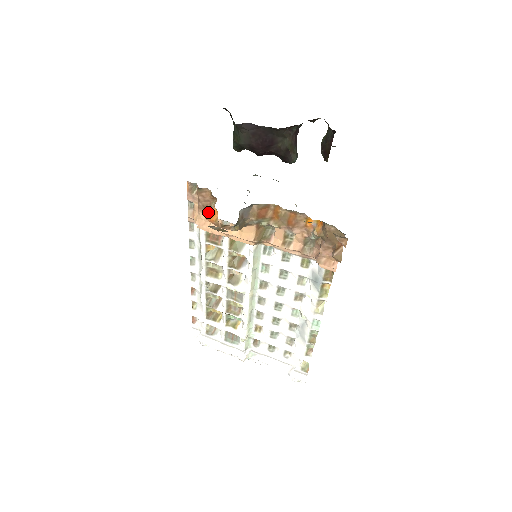
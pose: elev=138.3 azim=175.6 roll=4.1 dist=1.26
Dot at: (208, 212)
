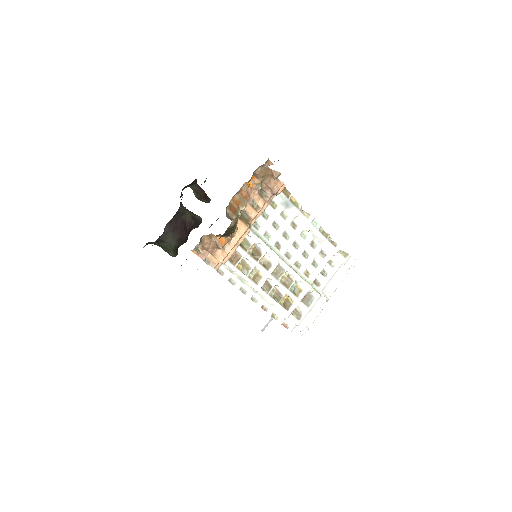
Dot at: (218, 244)
